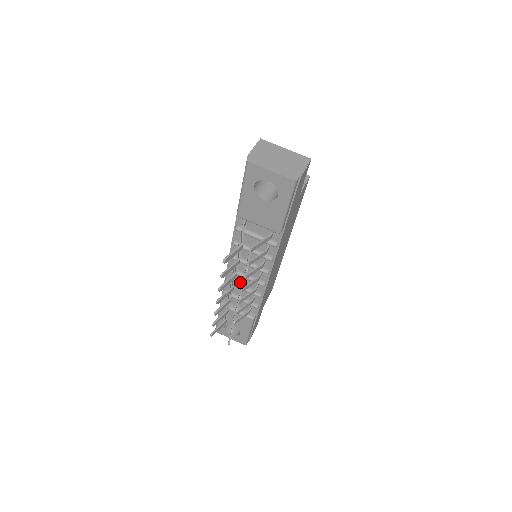
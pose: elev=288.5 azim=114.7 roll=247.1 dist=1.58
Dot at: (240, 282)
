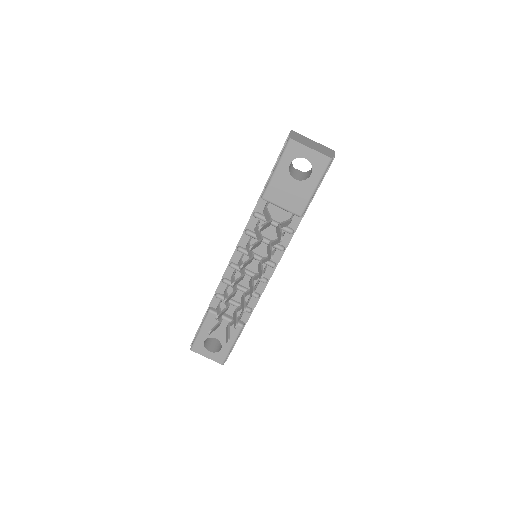
Dot at: occluded
